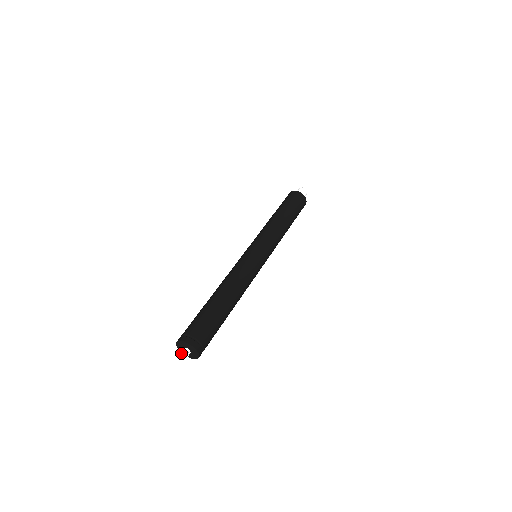
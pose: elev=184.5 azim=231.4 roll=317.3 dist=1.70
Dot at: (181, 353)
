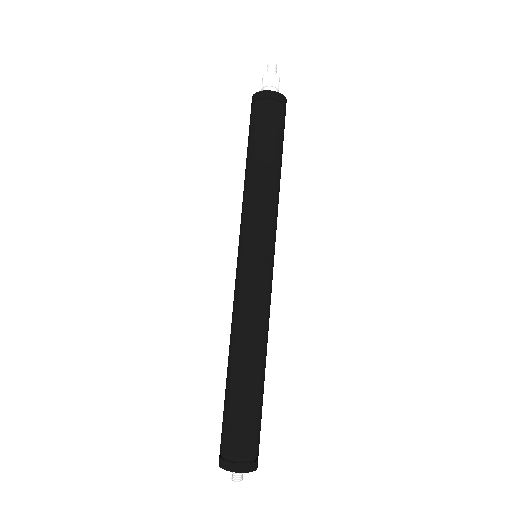
Dot at: (232, 477)
